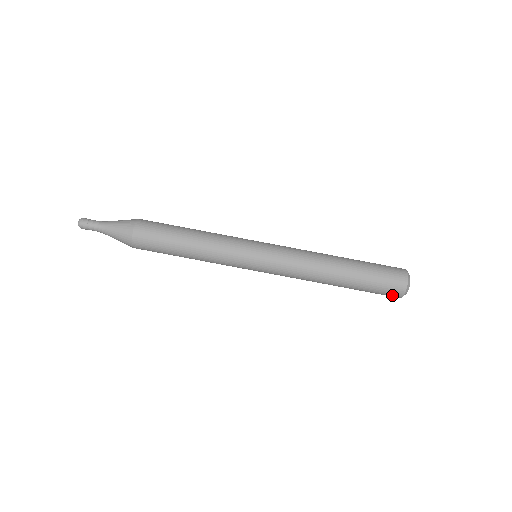
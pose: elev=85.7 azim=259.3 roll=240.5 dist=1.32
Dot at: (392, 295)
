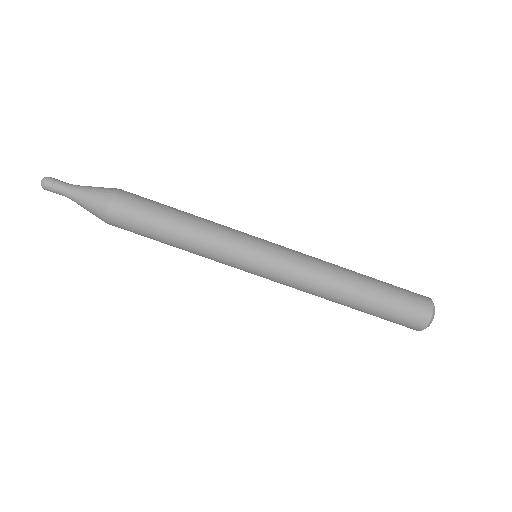
Dot at: (406, 326)
